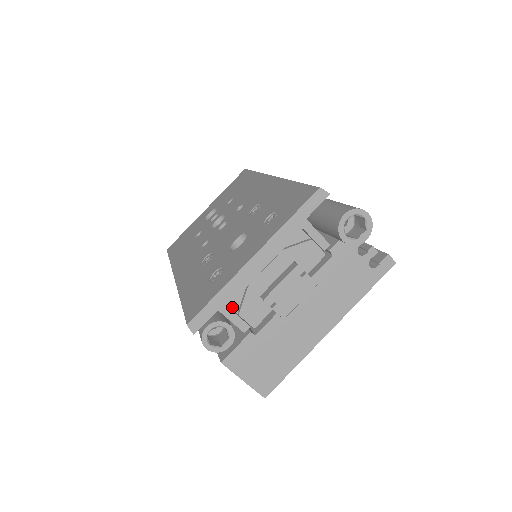
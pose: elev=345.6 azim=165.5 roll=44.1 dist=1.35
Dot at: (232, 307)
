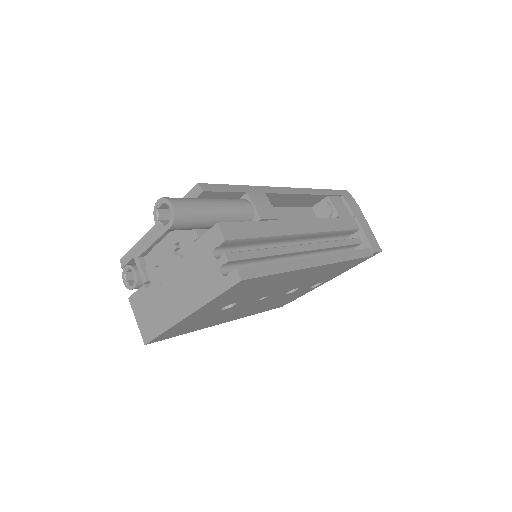
Dot at: occluded
